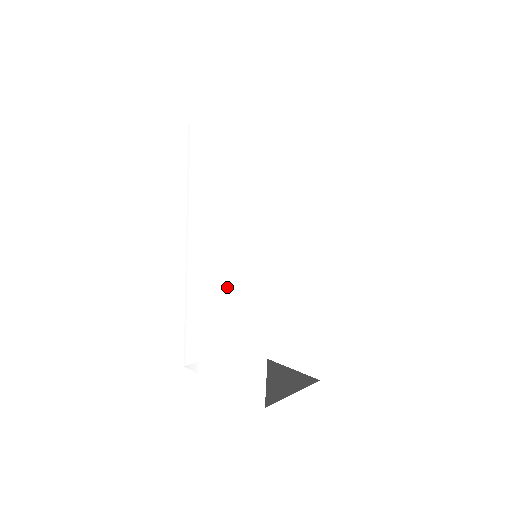
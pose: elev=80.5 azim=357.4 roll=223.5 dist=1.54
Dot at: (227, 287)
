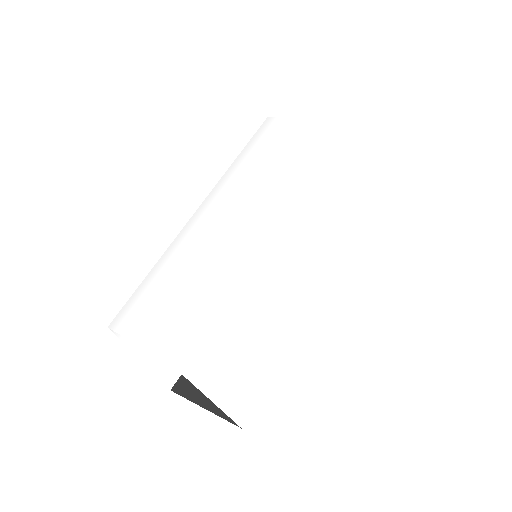
Dot at: (213, 253)
